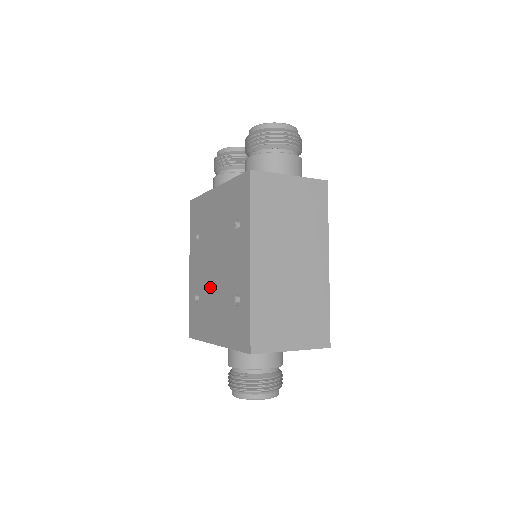
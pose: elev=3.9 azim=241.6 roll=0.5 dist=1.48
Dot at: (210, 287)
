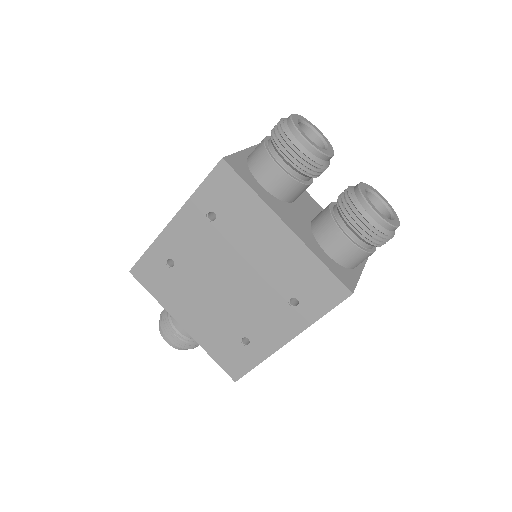
Dot at: (206, 286)
